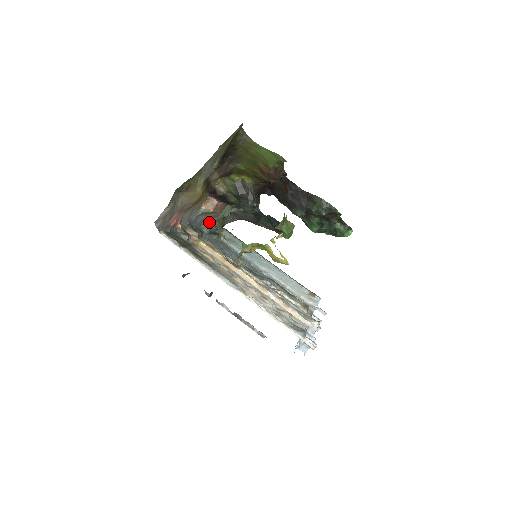
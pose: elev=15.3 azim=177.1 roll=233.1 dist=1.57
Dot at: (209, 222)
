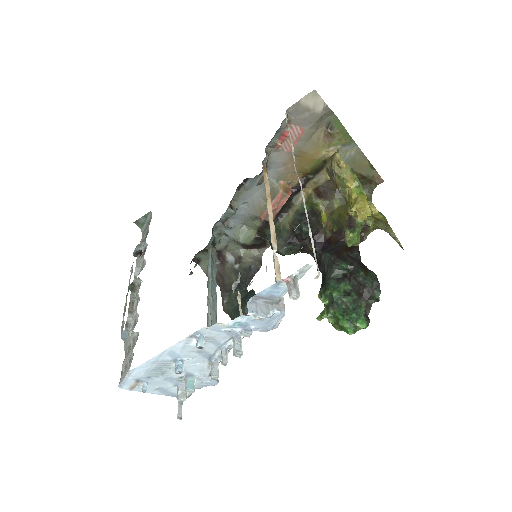
Dot at: (232, 219)
